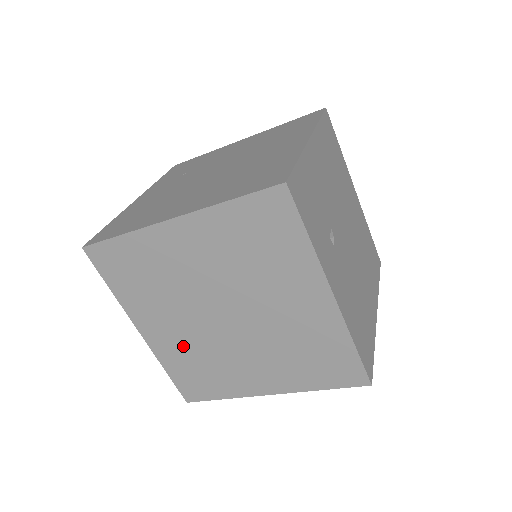
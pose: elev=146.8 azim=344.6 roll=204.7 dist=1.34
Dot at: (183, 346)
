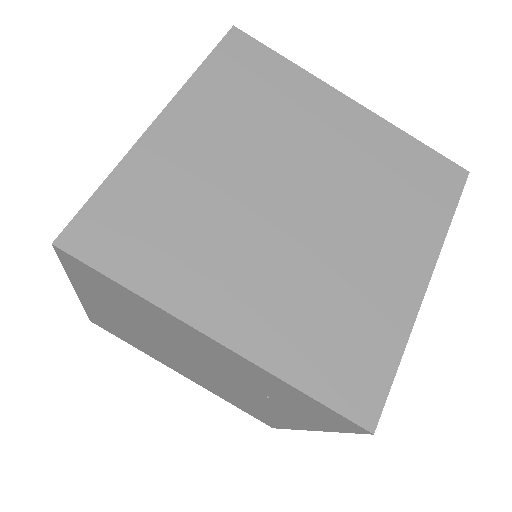
Dot at: (189, 180)
